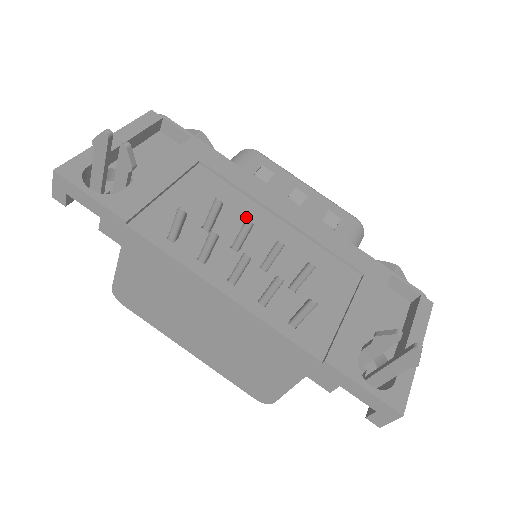
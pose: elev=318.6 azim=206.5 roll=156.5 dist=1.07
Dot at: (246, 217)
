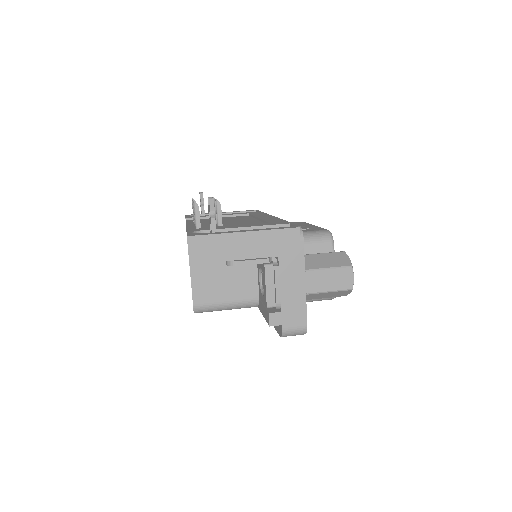
Dot at: occluded
